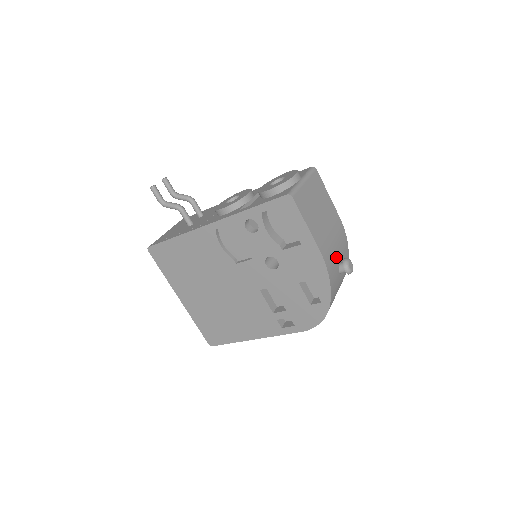
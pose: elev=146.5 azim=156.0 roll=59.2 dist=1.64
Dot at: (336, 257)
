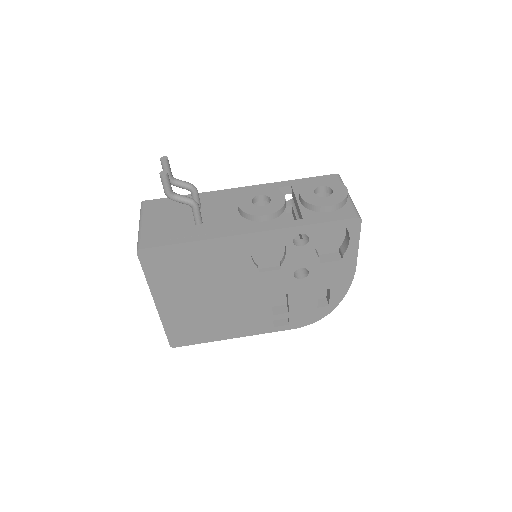
Dot at: occluded
